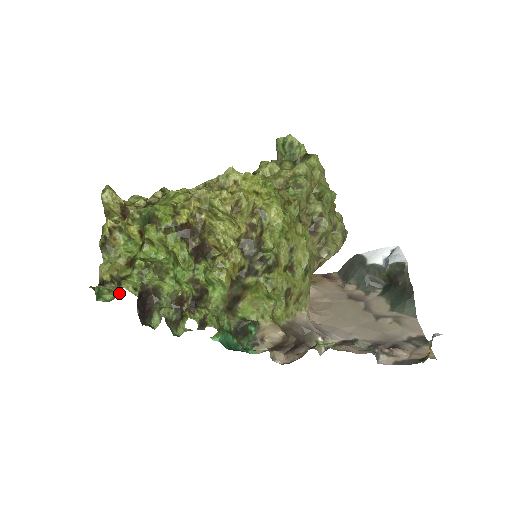
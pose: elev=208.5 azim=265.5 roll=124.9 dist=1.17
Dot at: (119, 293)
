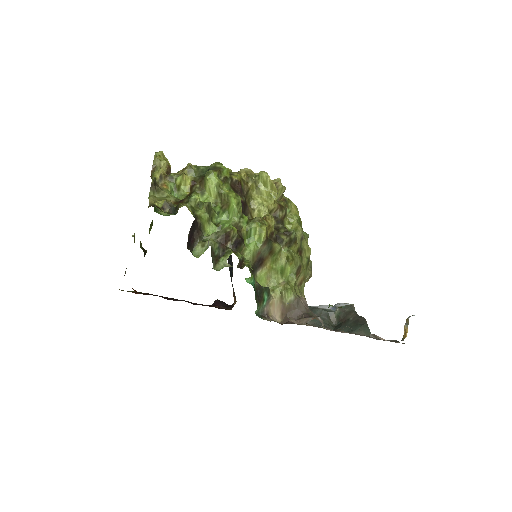
Dot at: (174, 214)
